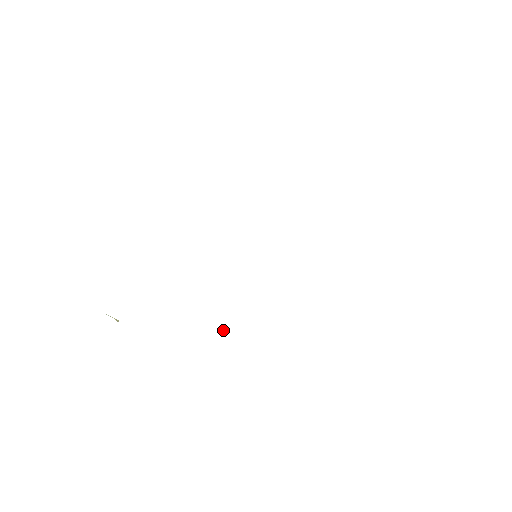
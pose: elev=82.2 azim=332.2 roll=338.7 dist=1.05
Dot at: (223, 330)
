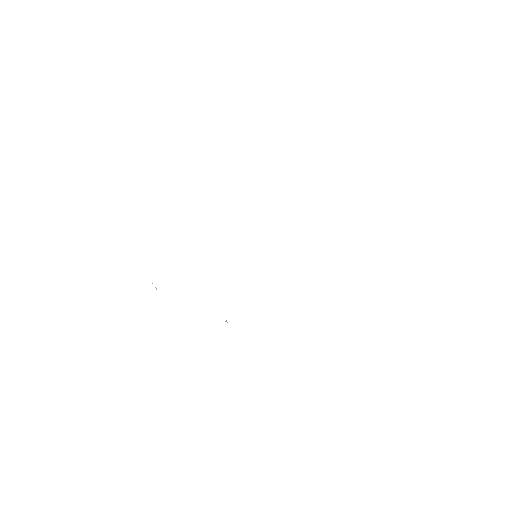
Dot at: (226, 320)
